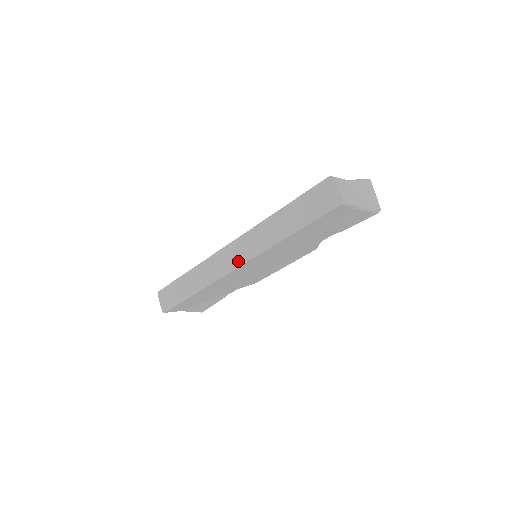
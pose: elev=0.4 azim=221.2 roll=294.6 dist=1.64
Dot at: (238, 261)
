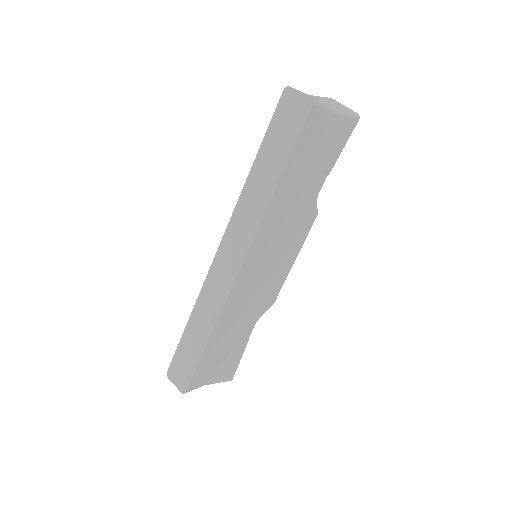
Dot at: (237, 259)
